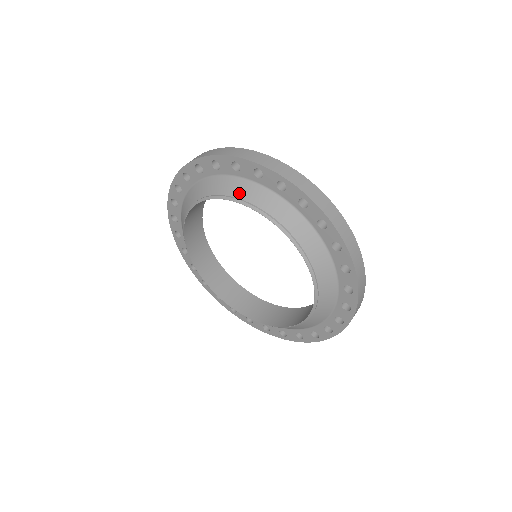
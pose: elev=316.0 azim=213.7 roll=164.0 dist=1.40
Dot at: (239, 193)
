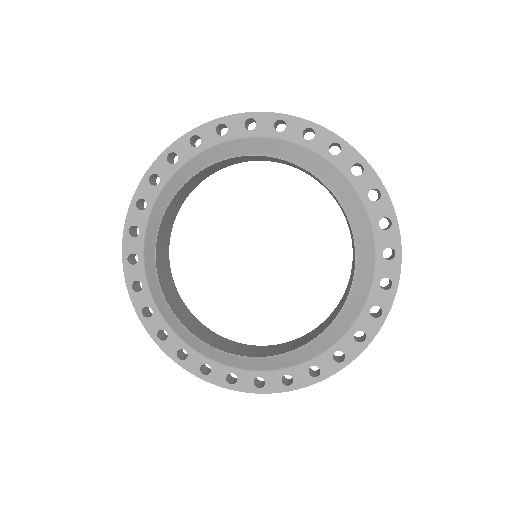
Dot at: (281, 152)
